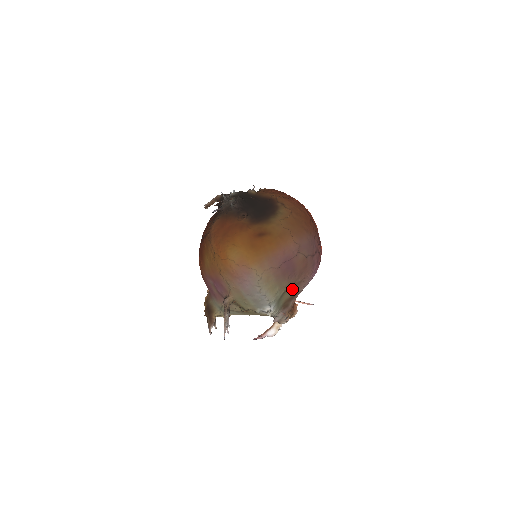
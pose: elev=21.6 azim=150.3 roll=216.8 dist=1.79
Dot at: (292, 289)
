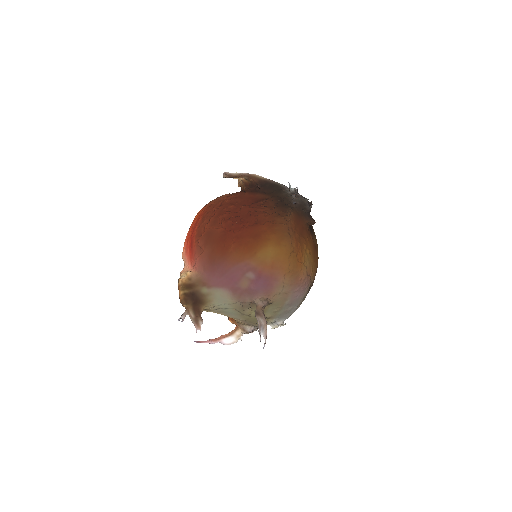
Dot at: occluded
